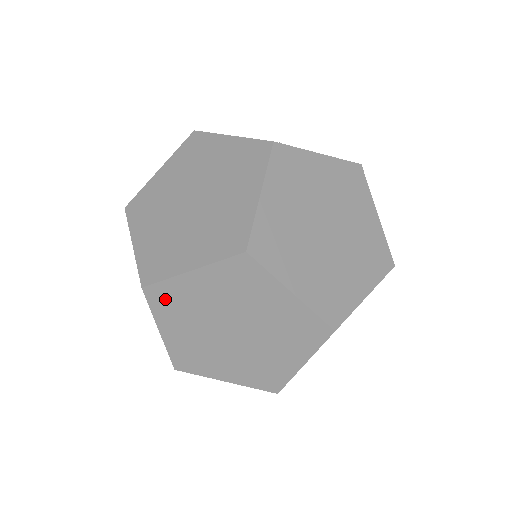
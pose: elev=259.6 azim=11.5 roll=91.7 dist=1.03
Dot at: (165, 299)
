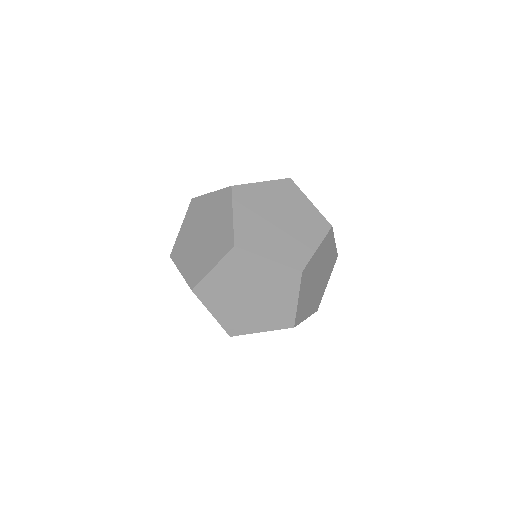
Dot at: (206, 292)
